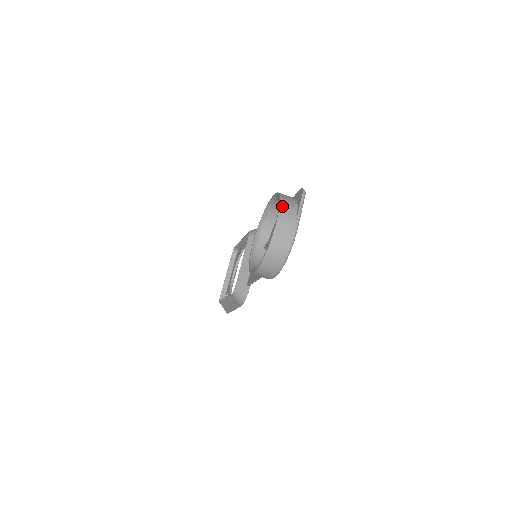
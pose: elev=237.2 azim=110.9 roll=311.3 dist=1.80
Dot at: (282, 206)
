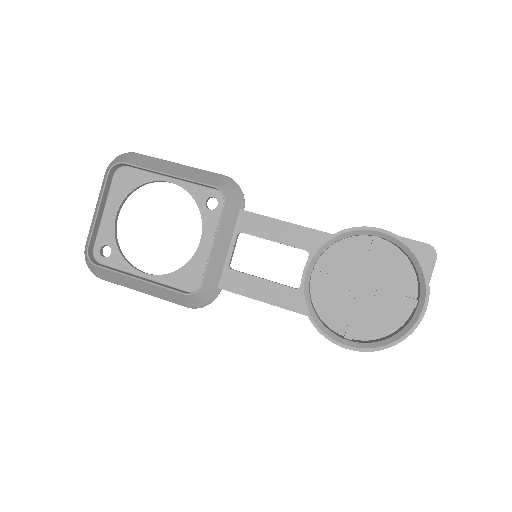
Dot at: occluded
